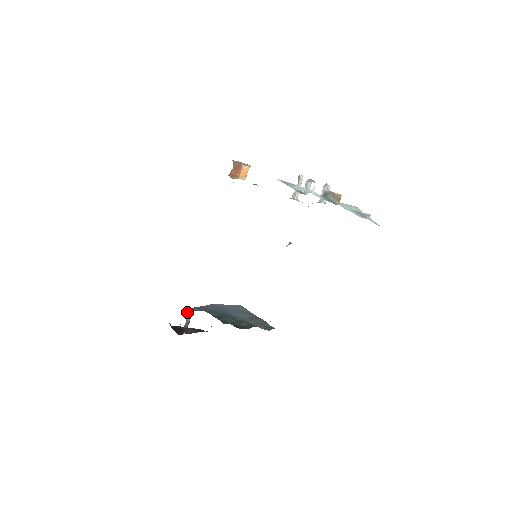
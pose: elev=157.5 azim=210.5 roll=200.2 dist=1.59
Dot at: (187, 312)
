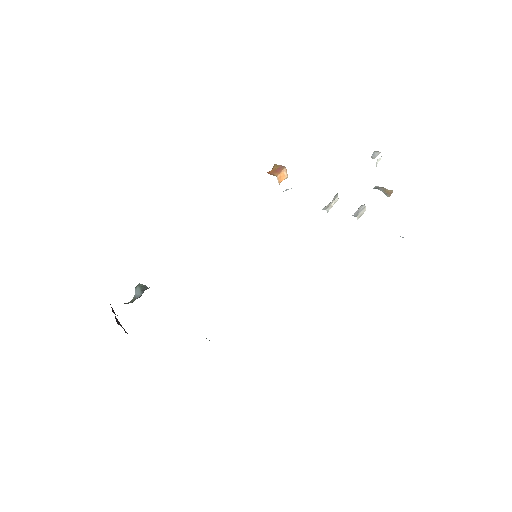
Dot at: (141, 287)
